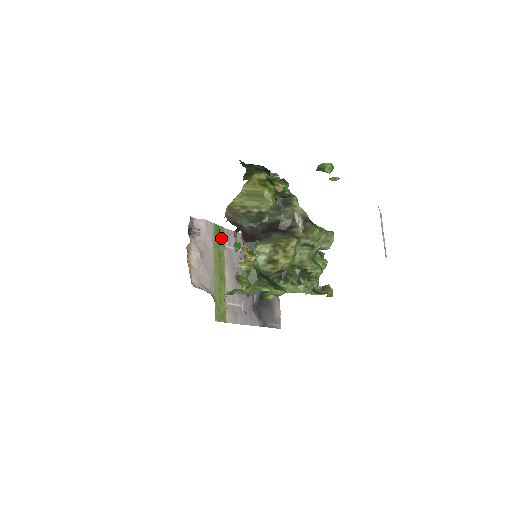
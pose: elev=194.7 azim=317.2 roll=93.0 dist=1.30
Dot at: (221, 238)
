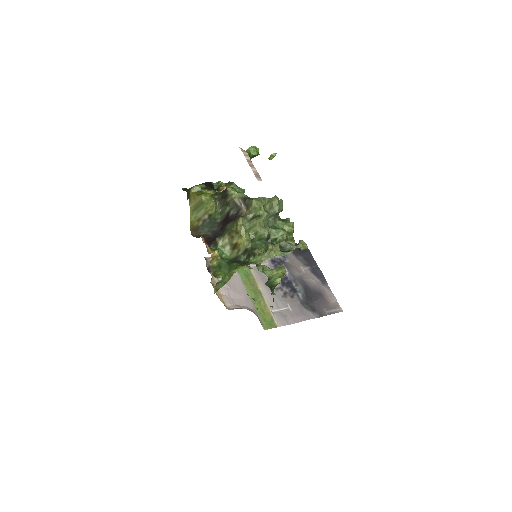
Dot at: occluded
